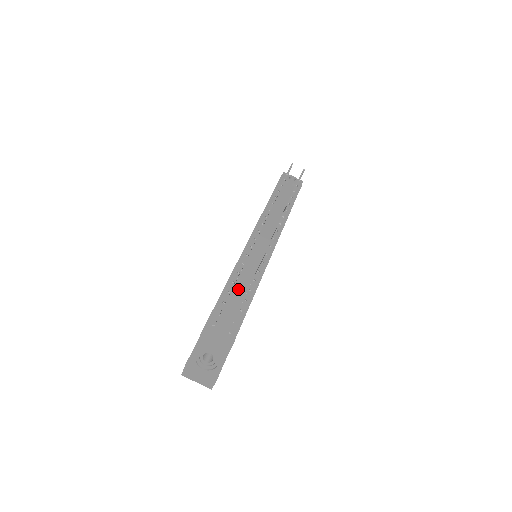
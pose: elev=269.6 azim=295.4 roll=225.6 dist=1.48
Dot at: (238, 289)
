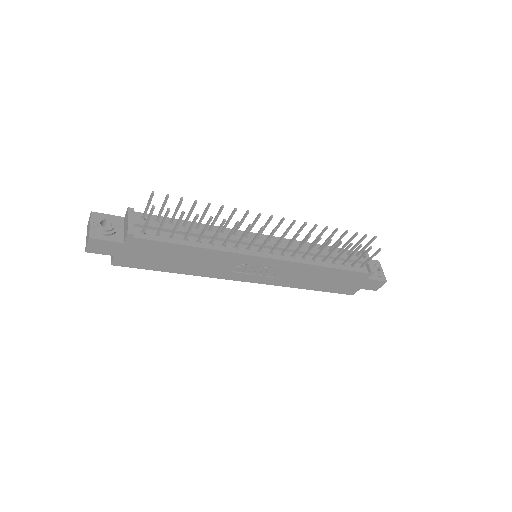
Dot at: (194, 229)
